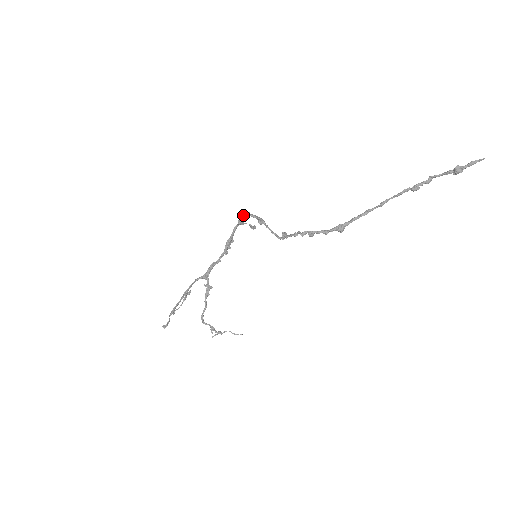
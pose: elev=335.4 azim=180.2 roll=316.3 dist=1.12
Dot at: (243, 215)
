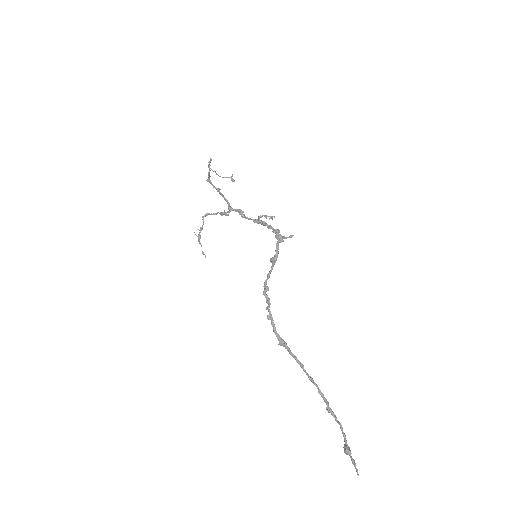
Dot at: (279, 235)
